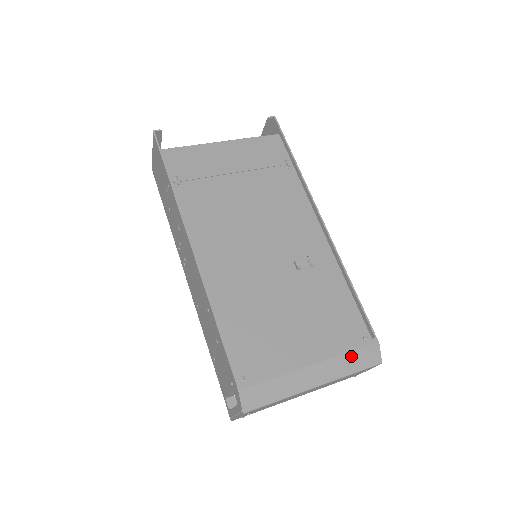
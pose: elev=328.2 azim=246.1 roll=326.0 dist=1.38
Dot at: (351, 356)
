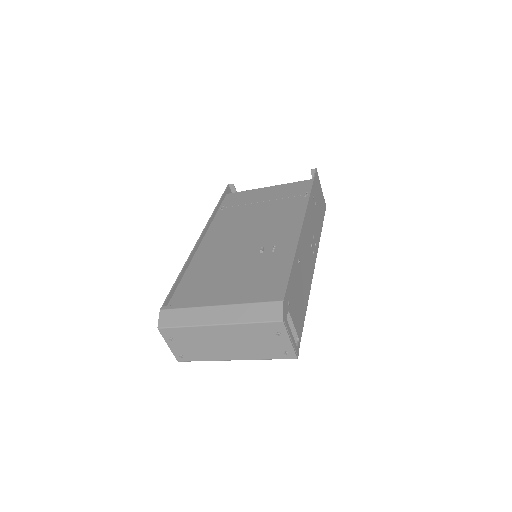
Dot at: (253, 306)
